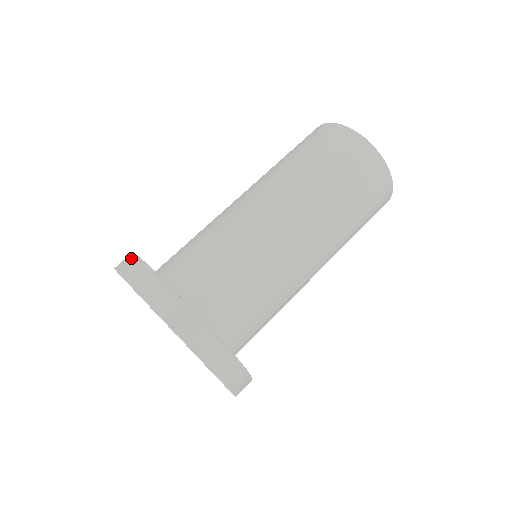
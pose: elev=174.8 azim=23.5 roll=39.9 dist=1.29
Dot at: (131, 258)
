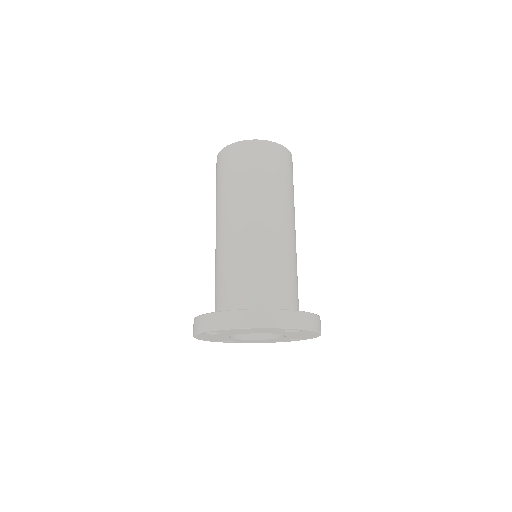
Dot at: (207, 318)
